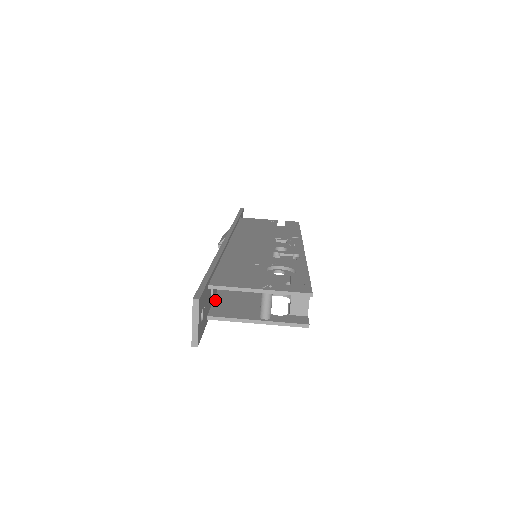
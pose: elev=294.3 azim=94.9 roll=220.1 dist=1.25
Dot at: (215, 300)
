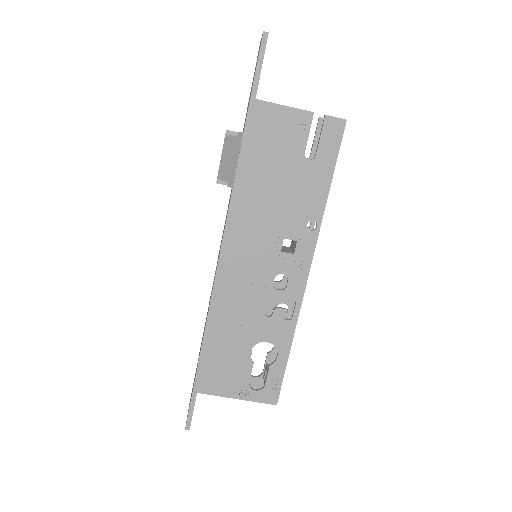
Dot at: occluded
